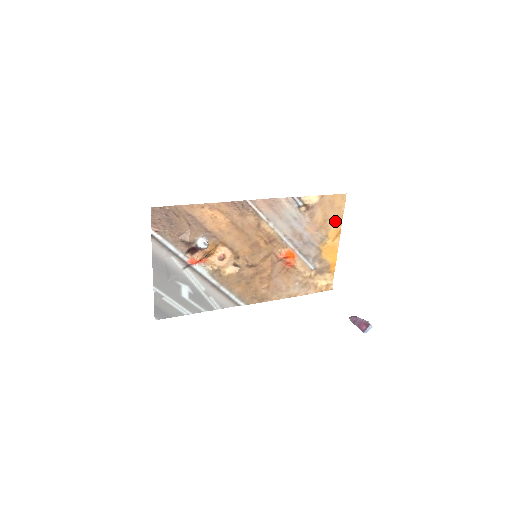
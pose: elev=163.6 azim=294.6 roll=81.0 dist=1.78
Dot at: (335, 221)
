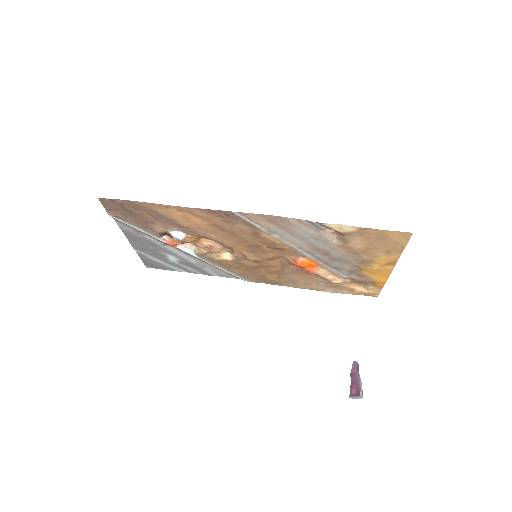
Dot at: (388, 251)
